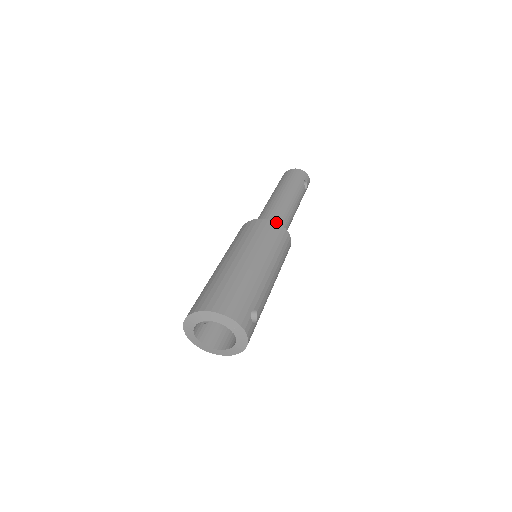
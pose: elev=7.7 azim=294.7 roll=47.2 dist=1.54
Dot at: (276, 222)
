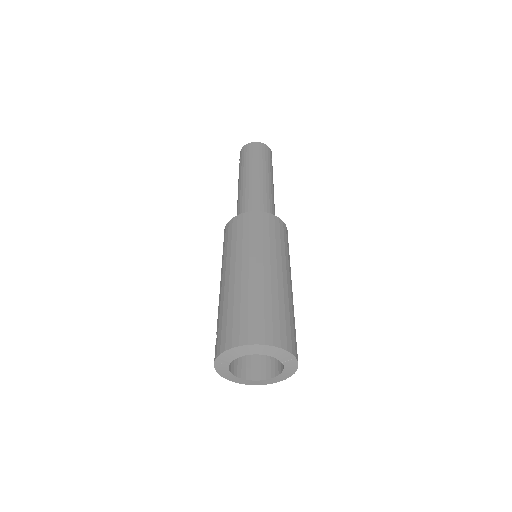
Dot at: (277, 217)
